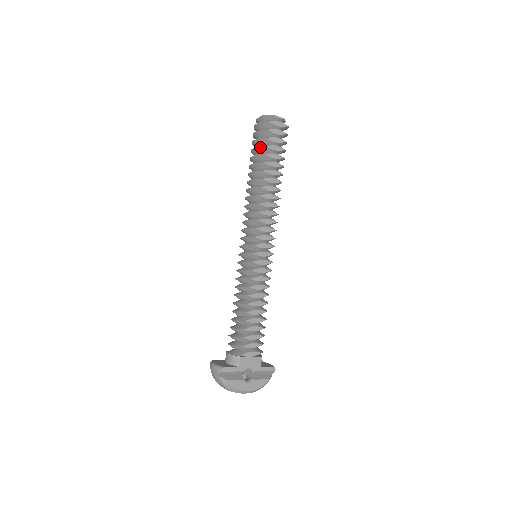
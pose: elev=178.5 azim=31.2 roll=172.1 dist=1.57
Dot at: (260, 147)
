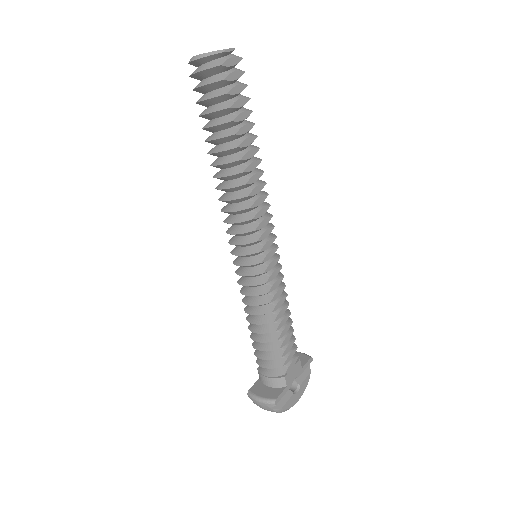
Dot at: (220, 111)
